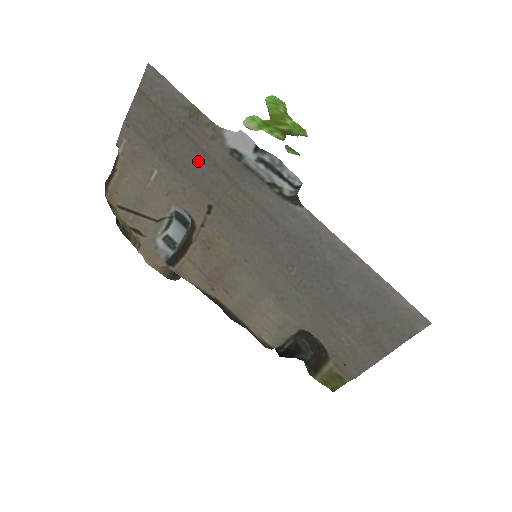
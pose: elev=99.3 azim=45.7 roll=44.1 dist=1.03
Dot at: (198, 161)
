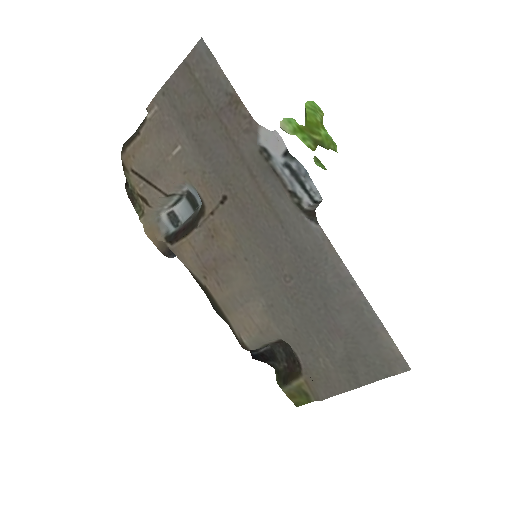
Dot at: (225, 149)
